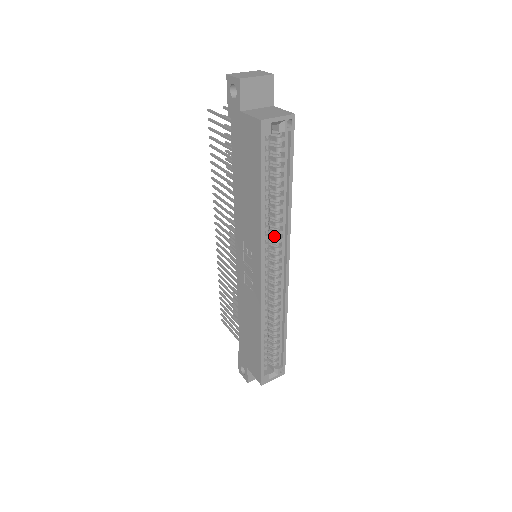
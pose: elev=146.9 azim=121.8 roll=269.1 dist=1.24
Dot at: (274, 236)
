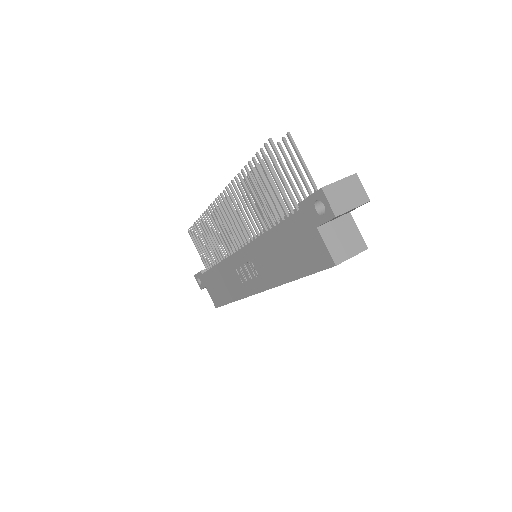
Dot at: occluded
